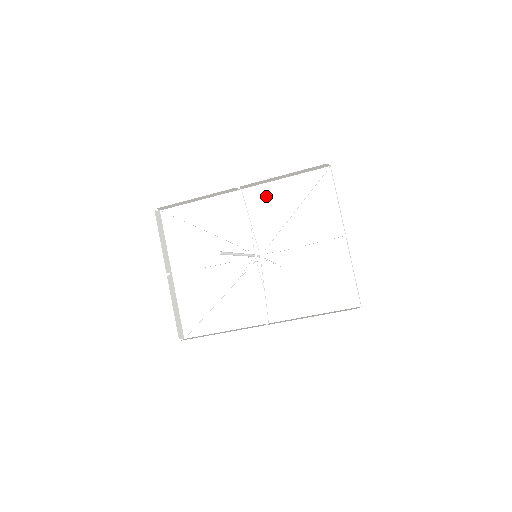
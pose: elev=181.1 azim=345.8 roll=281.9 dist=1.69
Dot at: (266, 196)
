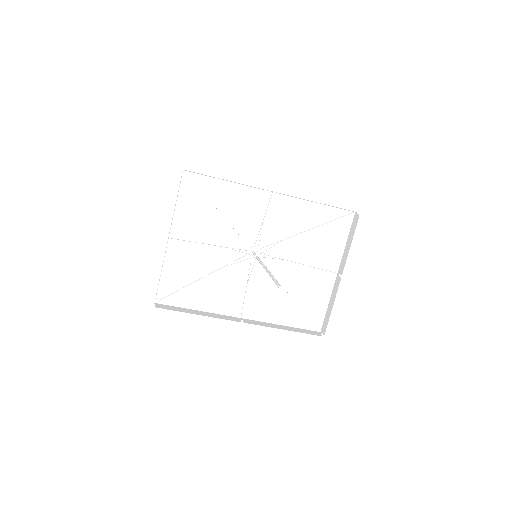
Dot at: (290, 208)
